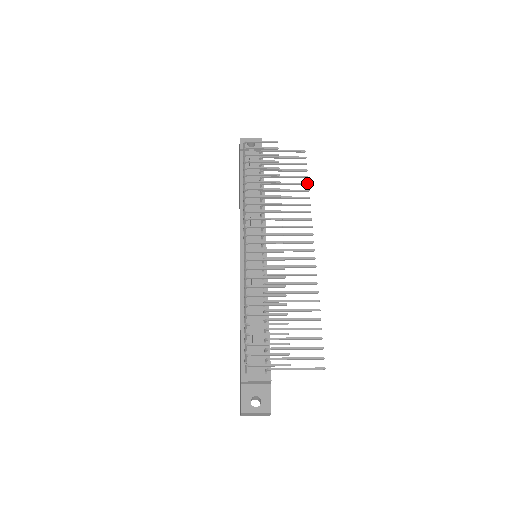
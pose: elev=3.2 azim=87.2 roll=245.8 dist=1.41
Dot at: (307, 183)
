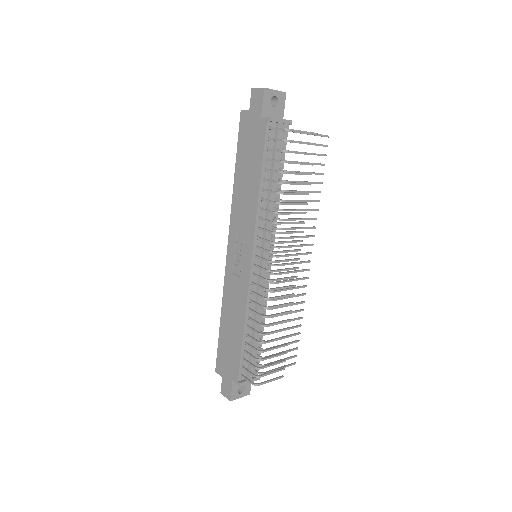
Dot at: (322, 183)
